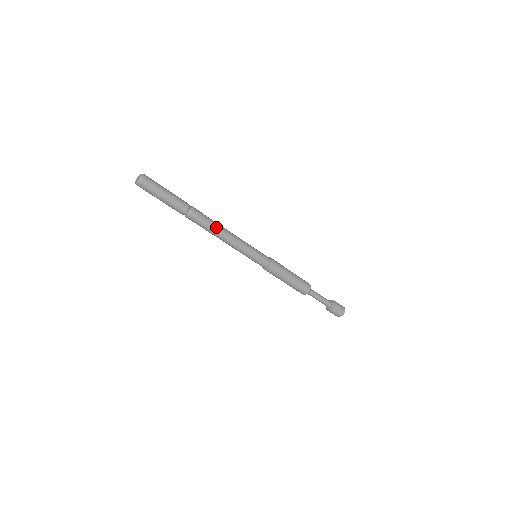
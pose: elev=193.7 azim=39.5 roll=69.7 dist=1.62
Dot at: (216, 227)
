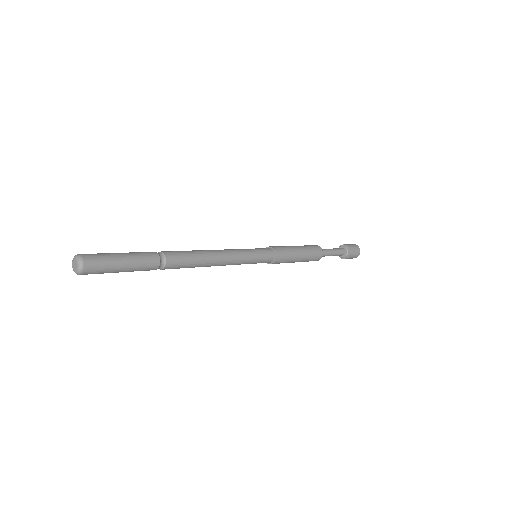
Dot at: (201, 255)
